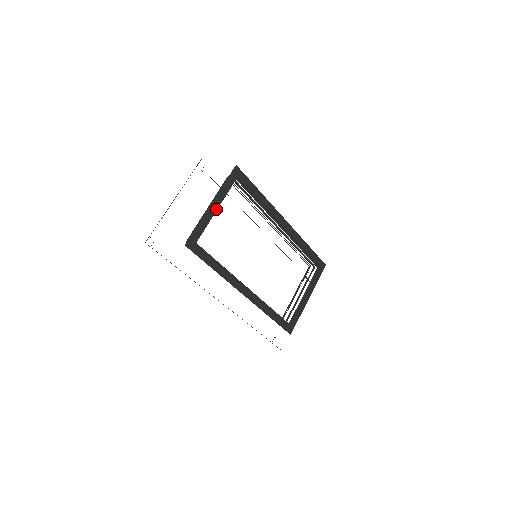
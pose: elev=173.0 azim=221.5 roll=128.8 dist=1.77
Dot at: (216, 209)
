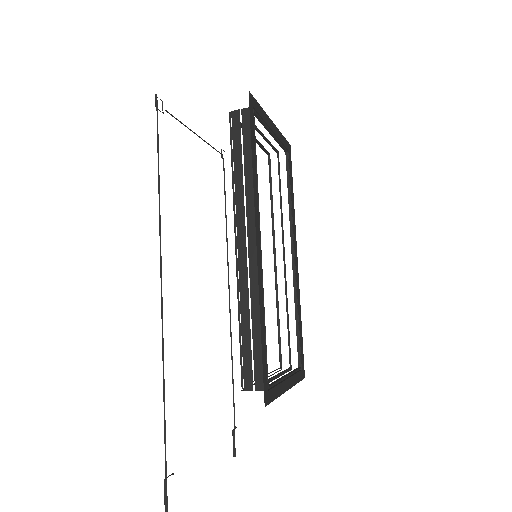
Dot at: (272, 132)
